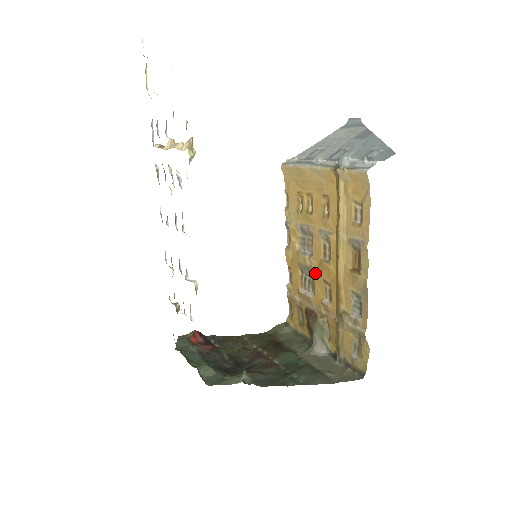
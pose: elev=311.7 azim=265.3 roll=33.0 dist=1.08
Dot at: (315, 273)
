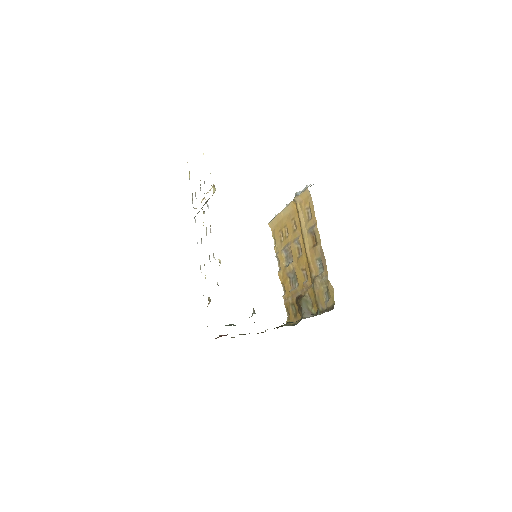
Dot at: (296, 270)
